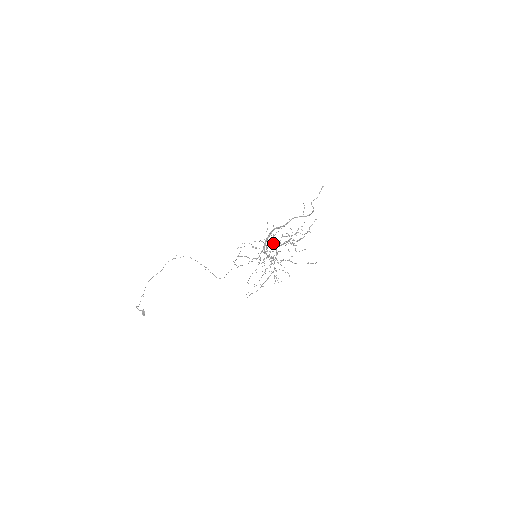
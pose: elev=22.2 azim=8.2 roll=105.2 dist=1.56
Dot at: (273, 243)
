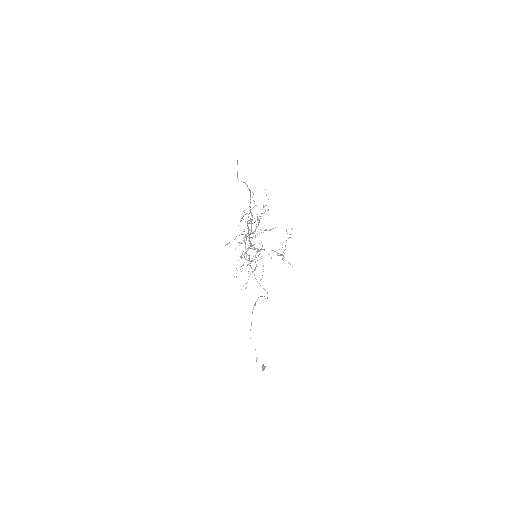
Dot at: occluded
